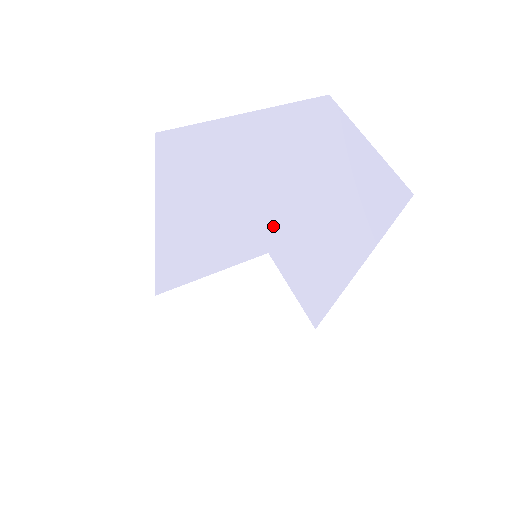
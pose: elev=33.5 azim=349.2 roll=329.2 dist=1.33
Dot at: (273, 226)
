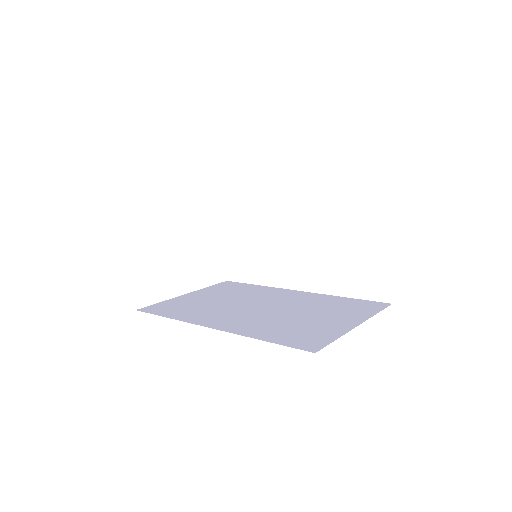
Dot at: occluded
